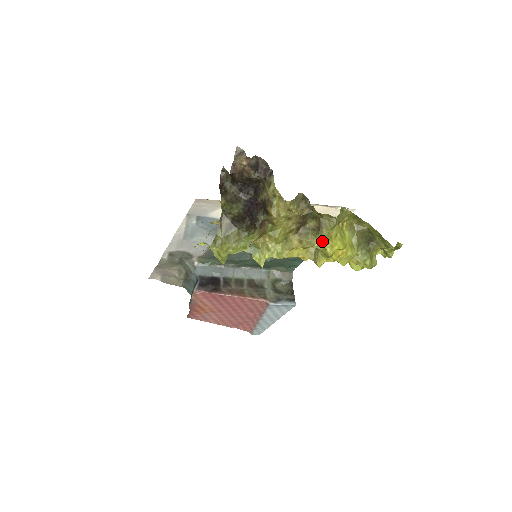
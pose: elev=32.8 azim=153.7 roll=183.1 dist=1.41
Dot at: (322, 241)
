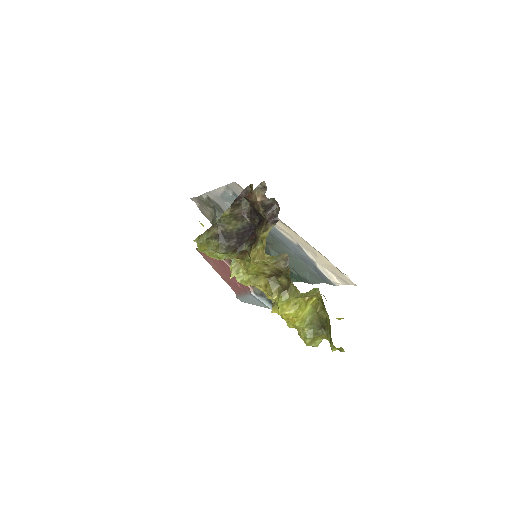
Dot at: (279, 300)
